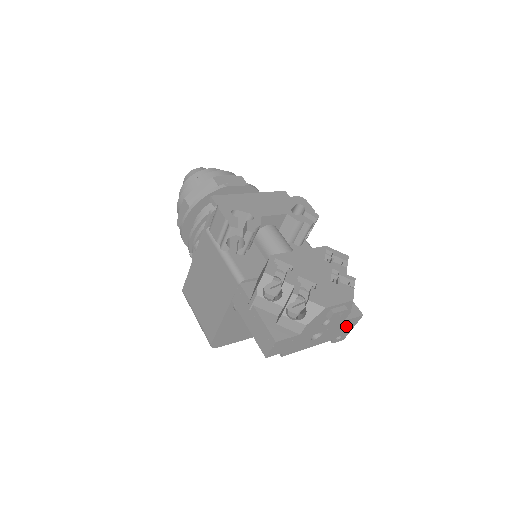
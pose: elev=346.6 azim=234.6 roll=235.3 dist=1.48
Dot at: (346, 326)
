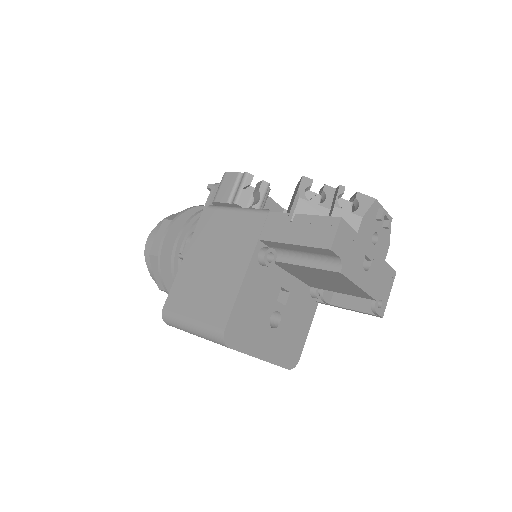
Dot at: (385, 280)
